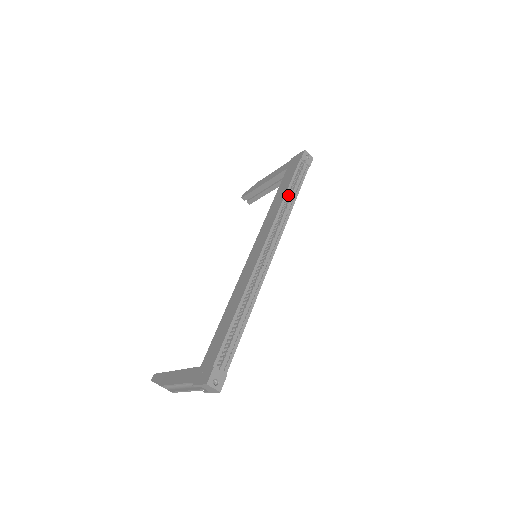
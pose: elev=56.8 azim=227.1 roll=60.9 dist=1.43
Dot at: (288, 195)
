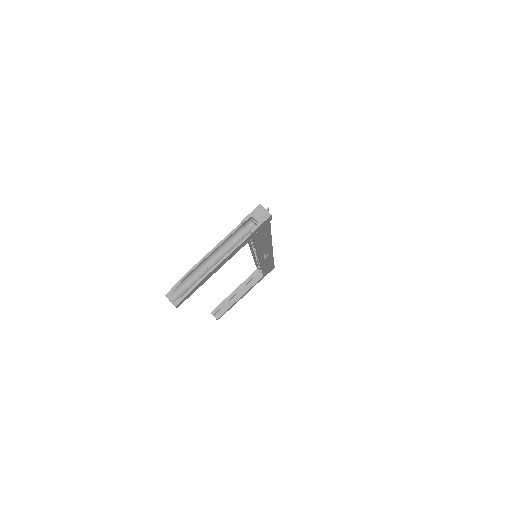
Dot at: occluded
